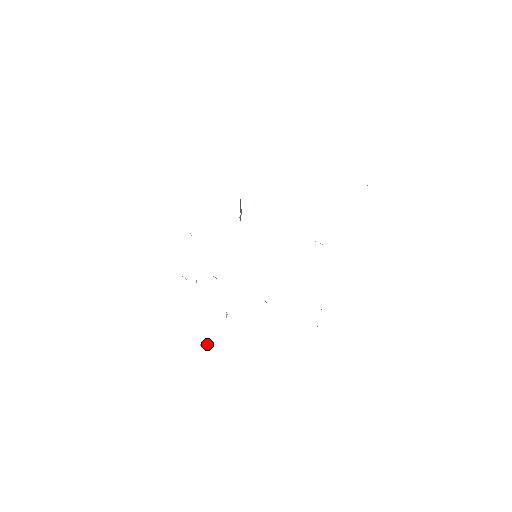
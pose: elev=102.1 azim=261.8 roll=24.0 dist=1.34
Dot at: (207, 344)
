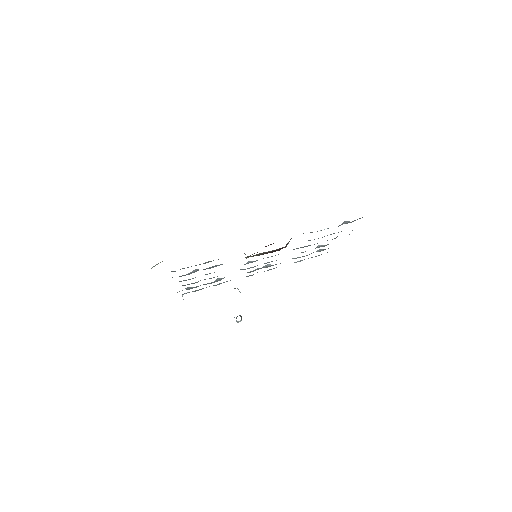
Dot at: (241, 318)
